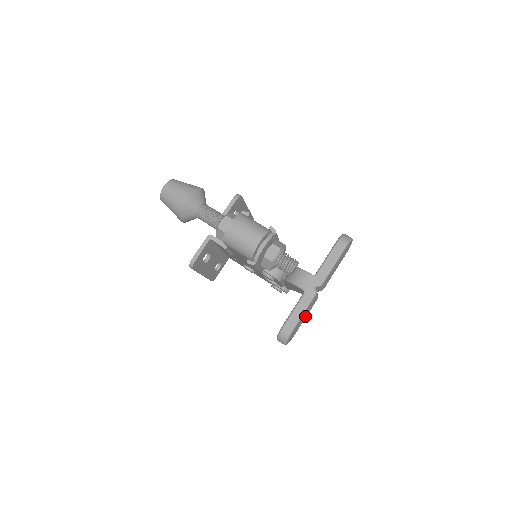
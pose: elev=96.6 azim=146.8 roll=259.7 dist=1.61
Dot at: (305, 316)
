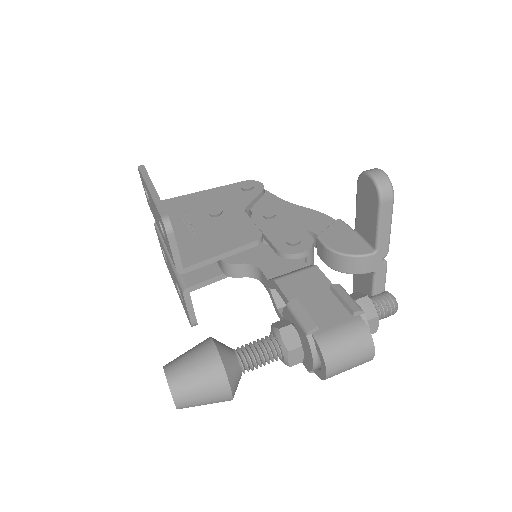
Dot at: occluded
